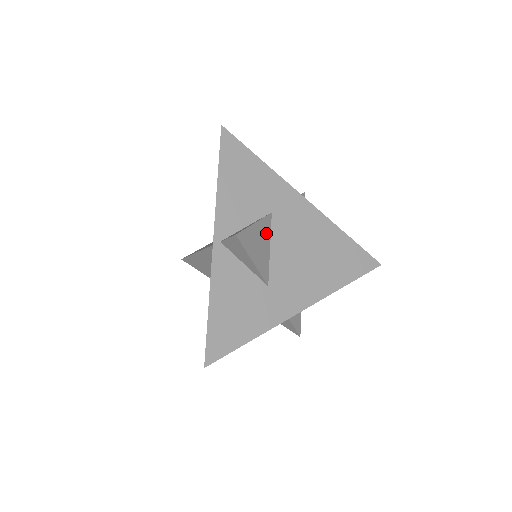
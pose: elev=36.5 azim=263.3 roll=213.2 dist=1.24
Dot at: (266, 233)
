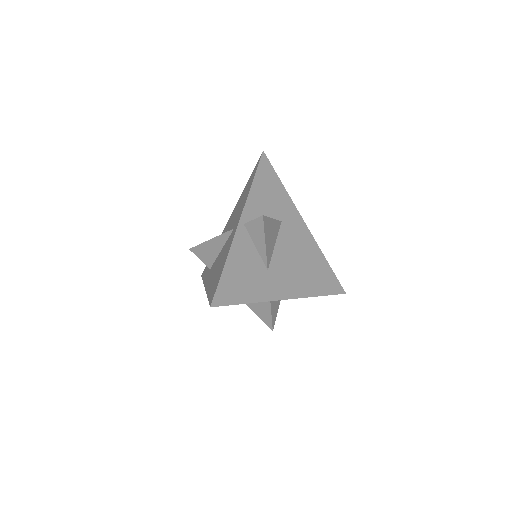
Dot at: (276, 232)
